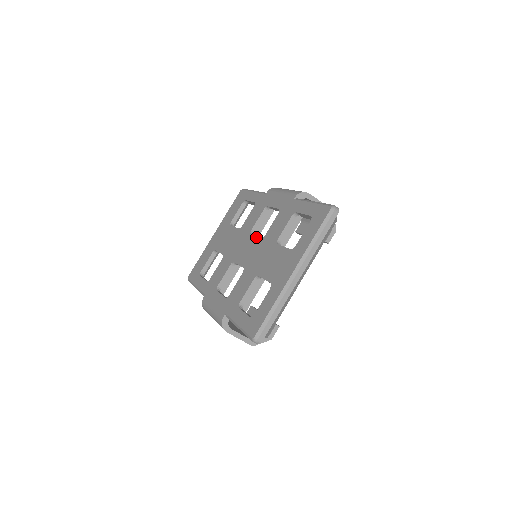
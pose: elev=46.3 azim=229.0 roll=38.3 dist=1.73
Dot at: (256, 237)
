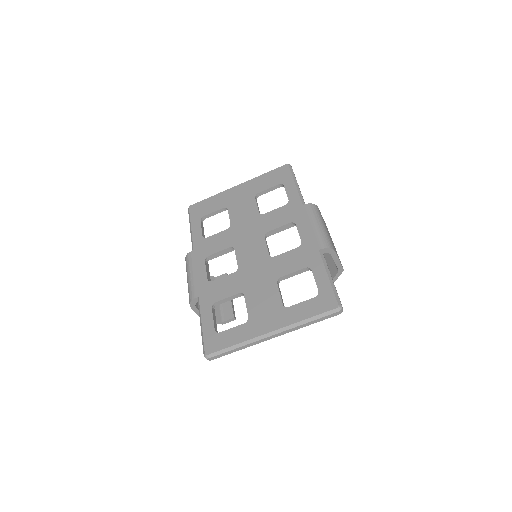
Dot at: (266, 247)
